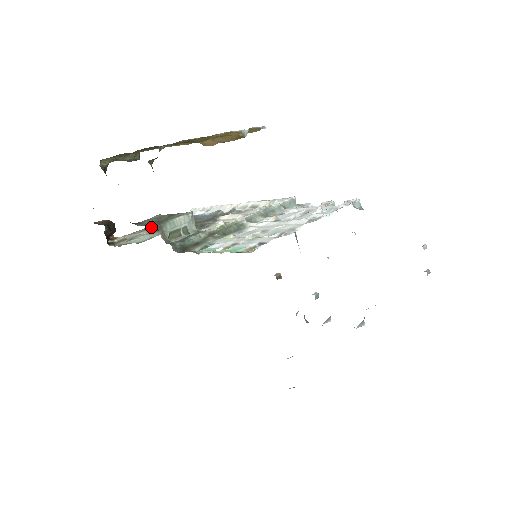
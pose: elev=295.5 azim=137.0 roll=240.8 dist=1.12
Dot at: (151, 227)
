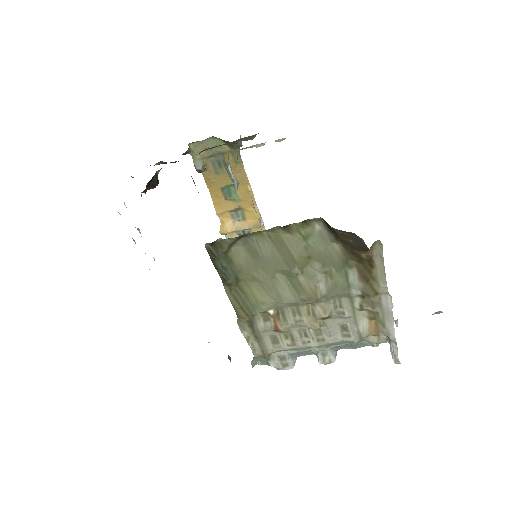
Dot at: occluded
